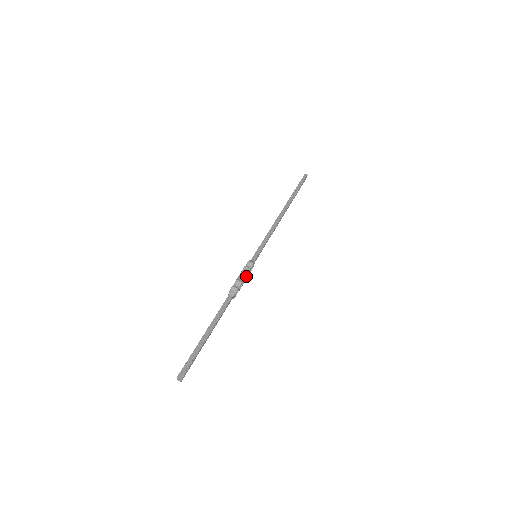
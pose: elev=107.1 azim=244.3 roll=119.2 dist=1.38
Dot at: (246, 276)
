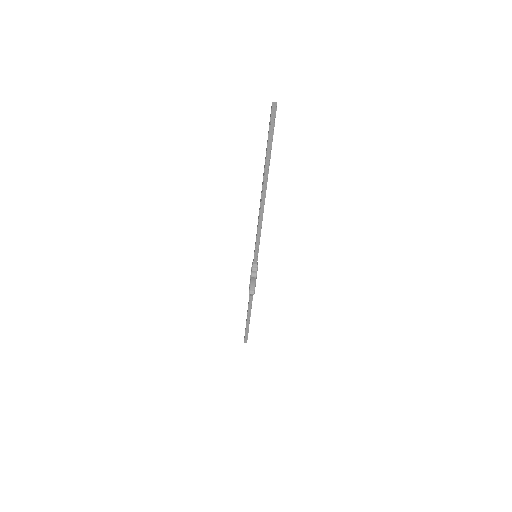
Dot at: occluded
